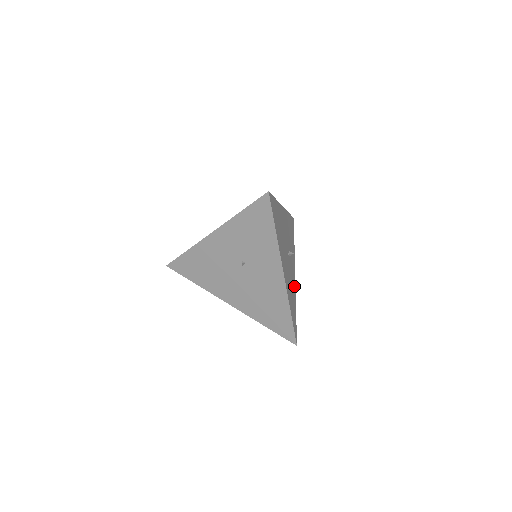
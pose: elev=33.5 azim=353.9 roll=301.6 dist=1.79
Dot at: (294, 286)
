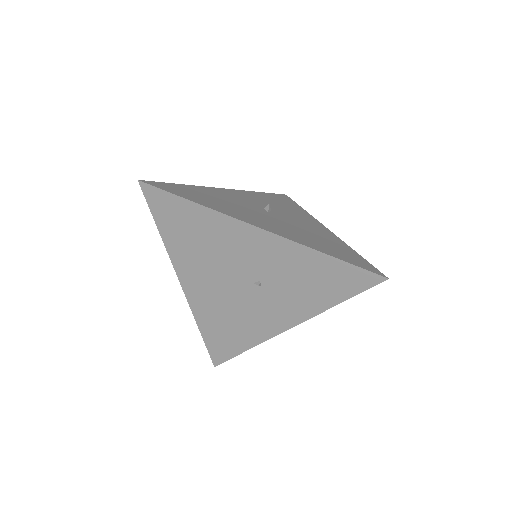
Dot at: occluded
